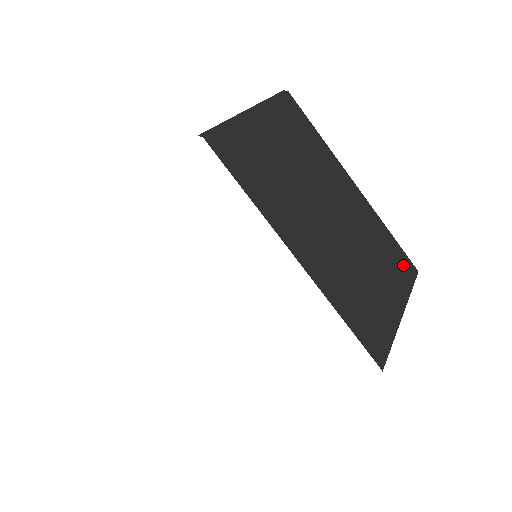
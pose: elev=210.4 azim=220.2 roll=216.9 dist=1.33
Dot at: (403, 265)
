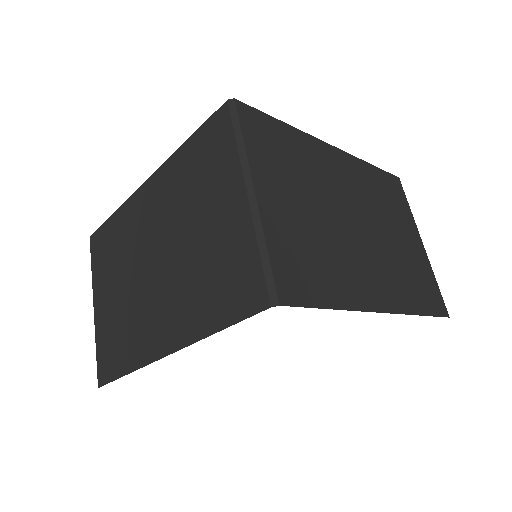
Dot at: (394, 189)
